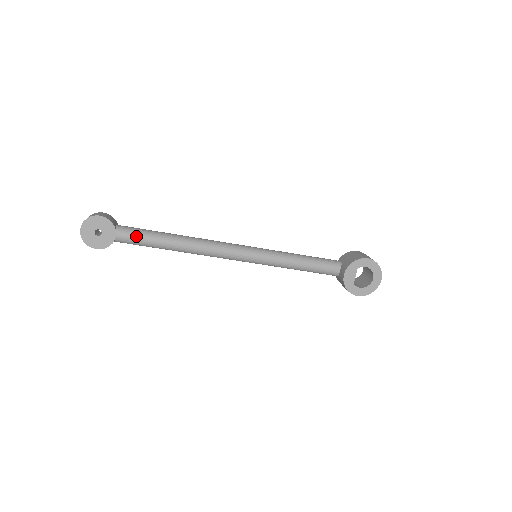
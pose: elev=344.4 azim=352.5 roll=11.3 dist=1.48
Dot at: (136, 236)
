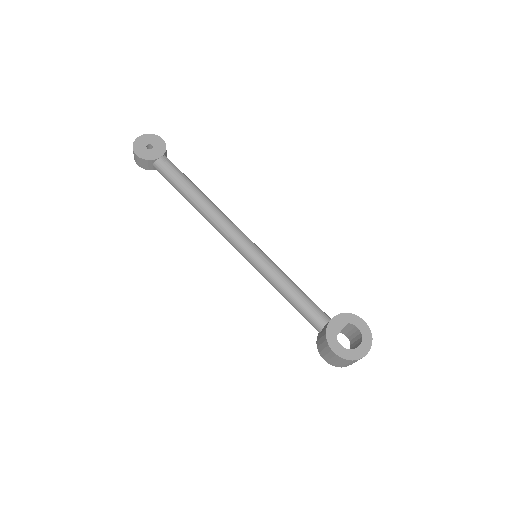
Dot at: (174, 168)
